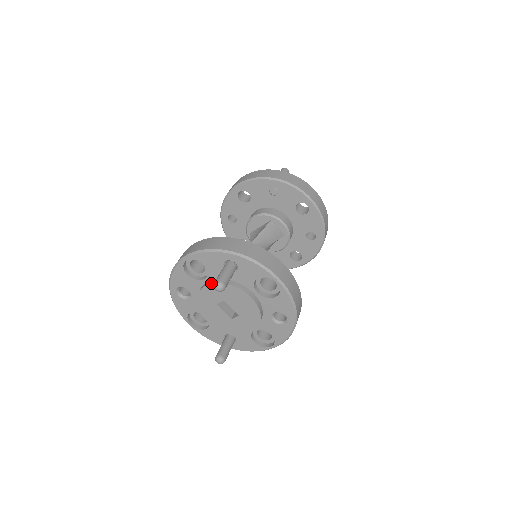
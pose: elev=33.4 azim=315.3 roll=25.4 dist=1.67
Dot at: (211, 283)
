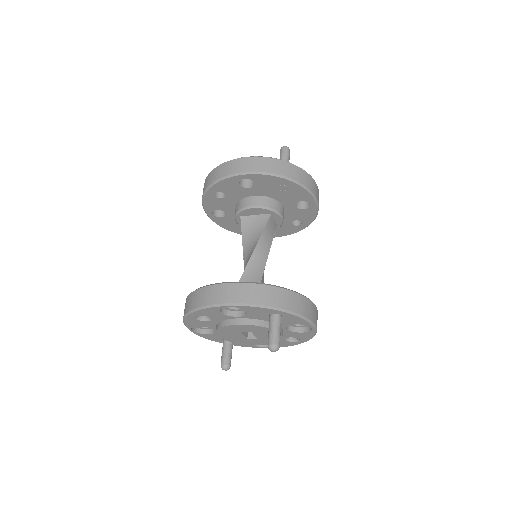
Dot at: (247, 324)
